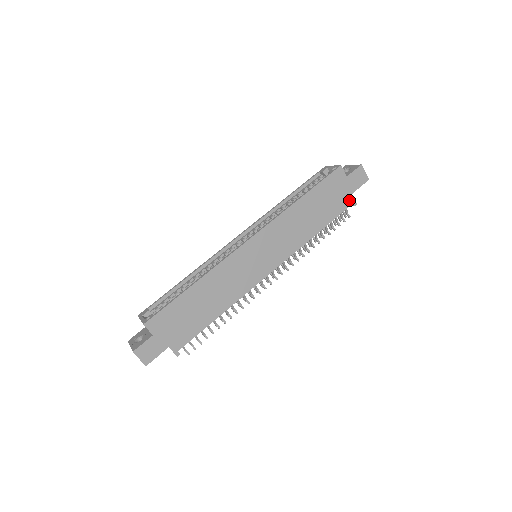
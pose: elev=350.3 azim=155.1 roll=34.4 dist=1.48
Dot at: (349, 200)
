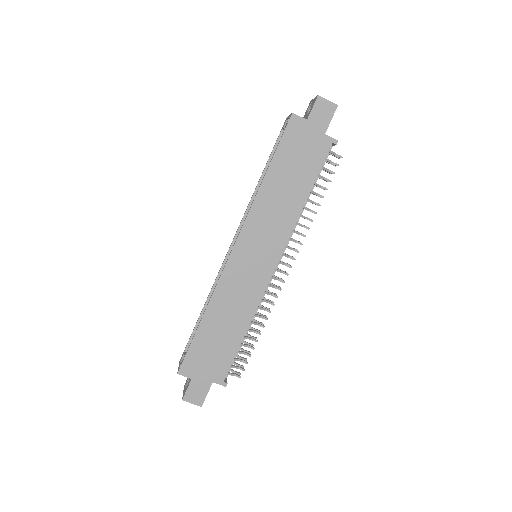
Dot at: (325, 143)
